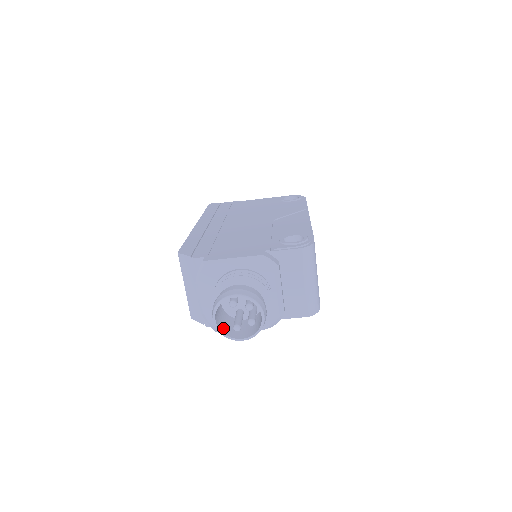
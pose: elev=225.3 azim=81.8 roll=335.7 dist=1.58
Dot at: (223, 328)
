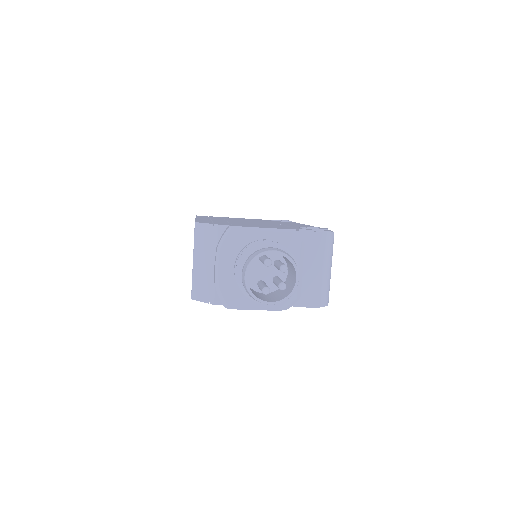
Dot at: occluded
